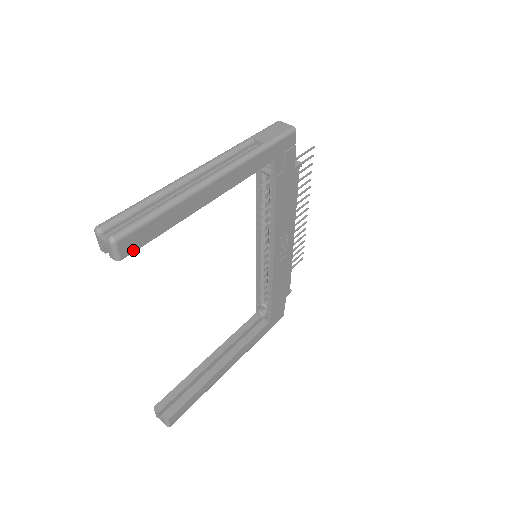
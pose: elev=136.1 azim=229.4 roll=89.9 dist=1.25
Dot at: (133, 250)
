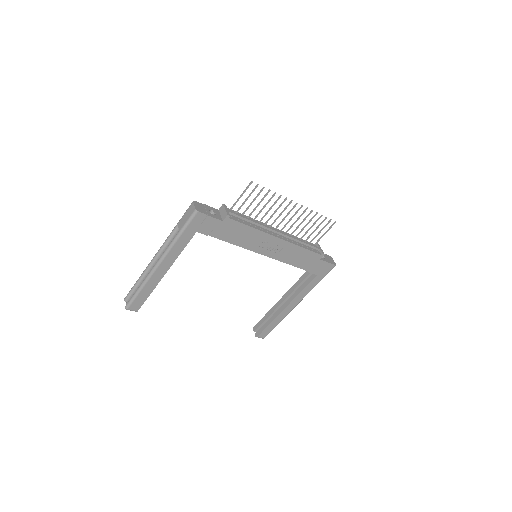
Dot at: (140, 307)
